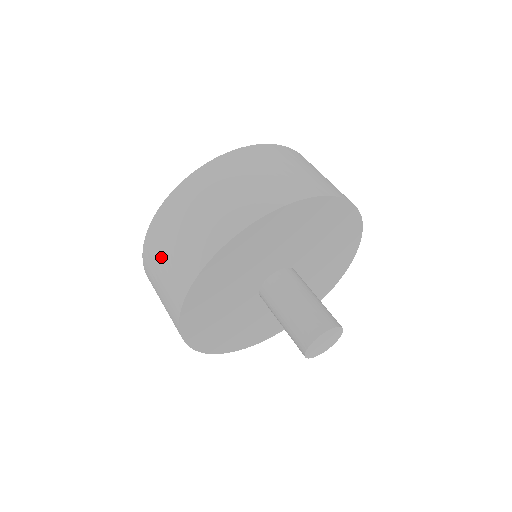
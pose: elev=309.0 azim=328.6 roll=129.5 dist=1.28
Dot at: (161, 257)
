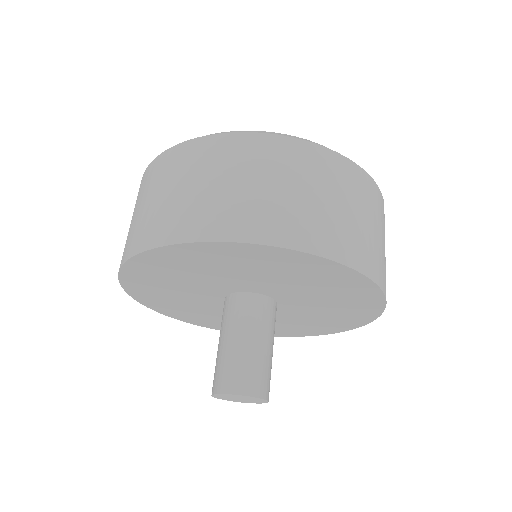
Dot at: (144, 197)
